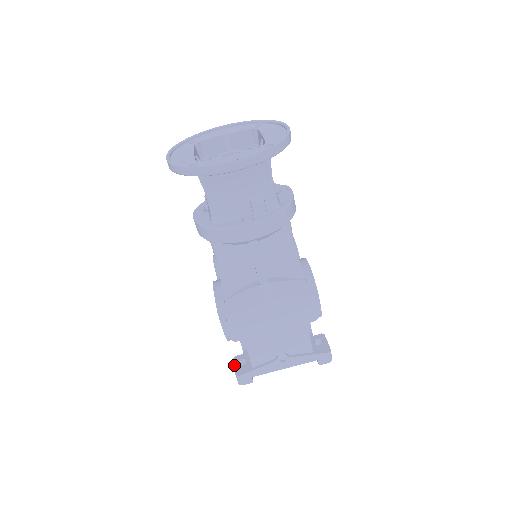
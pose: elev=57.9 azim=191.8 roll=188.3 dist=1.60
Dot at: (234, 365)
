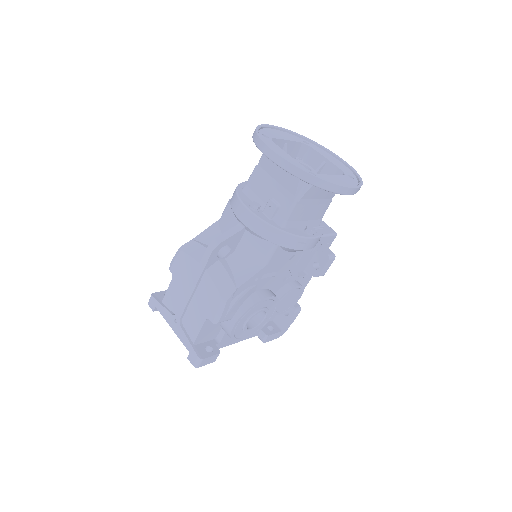
Dot at: (162, 291)
